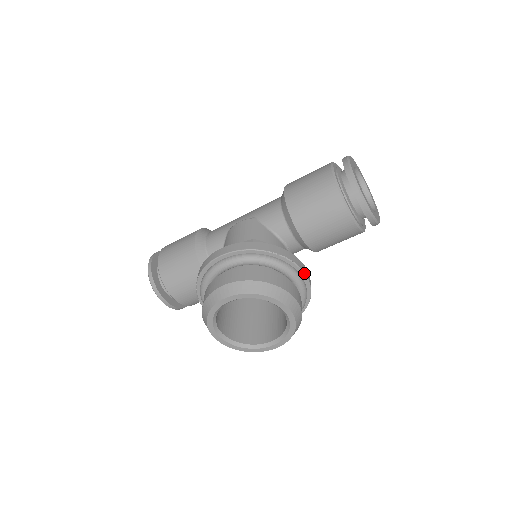
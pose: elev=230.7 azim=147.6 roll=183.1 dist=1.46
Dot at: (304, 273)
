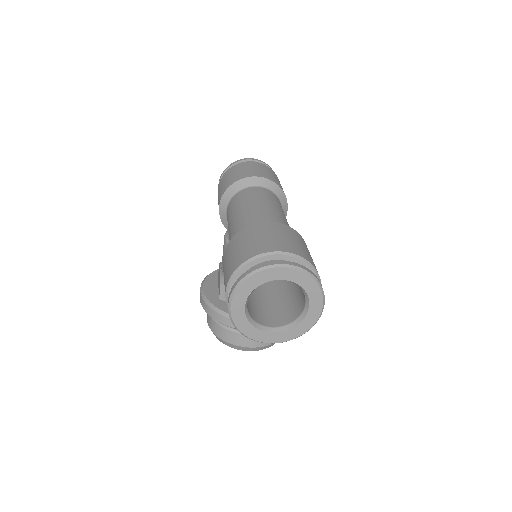
Dot at: occluded
